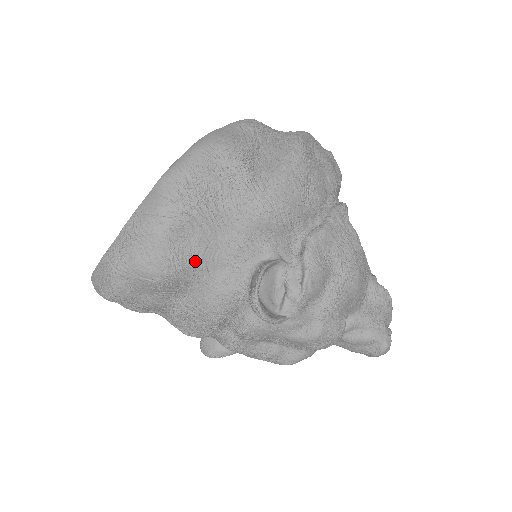
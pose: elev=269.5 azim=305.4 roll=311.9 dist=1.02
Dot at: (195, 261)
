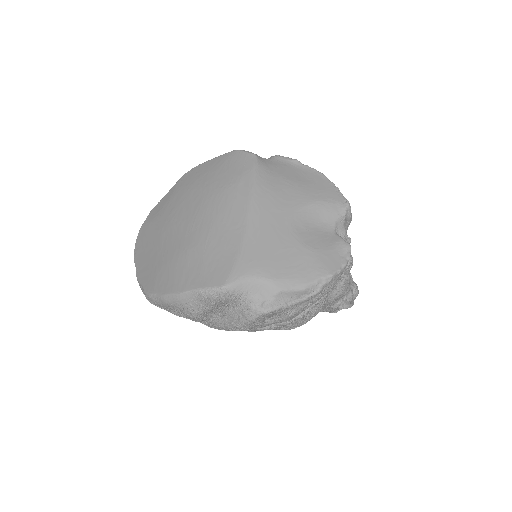
Dot at: occluded
